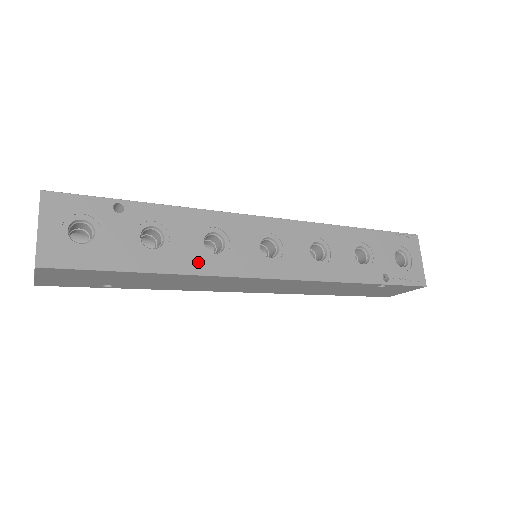
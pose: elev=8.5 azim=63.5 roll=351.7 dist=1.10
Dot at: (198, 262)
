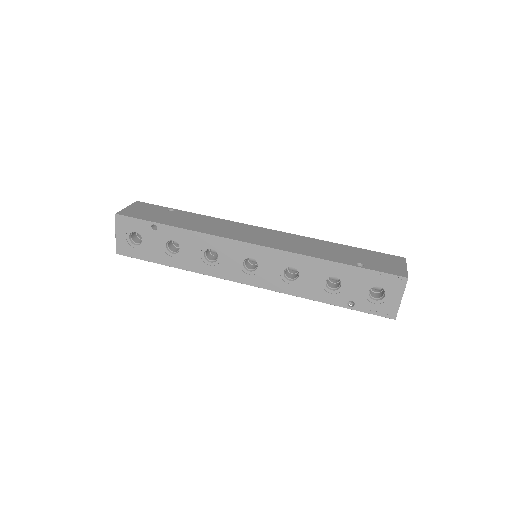
Dot at: (198, 266)
